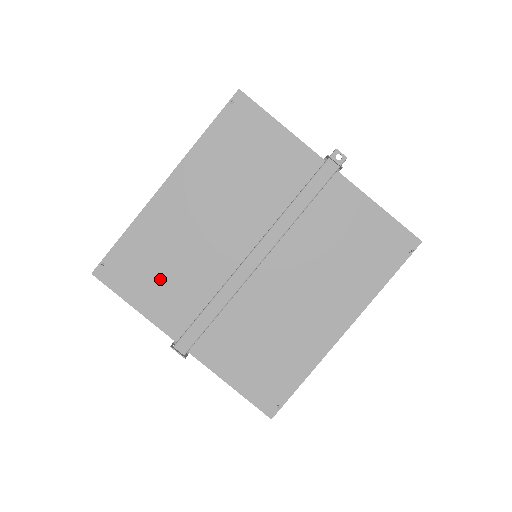
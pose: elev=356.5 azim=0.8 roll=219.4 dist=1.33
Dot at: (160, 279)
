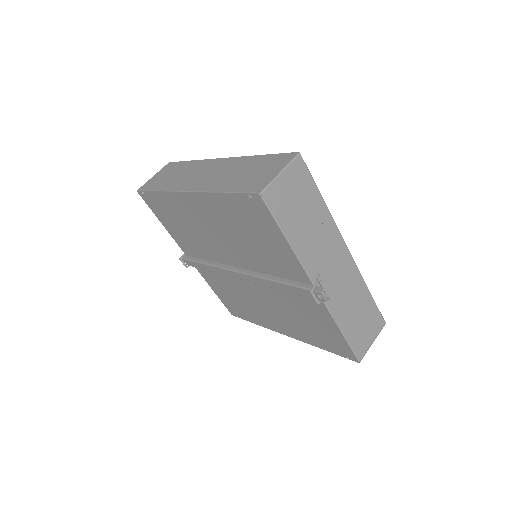
Dot at: (179, 228)
